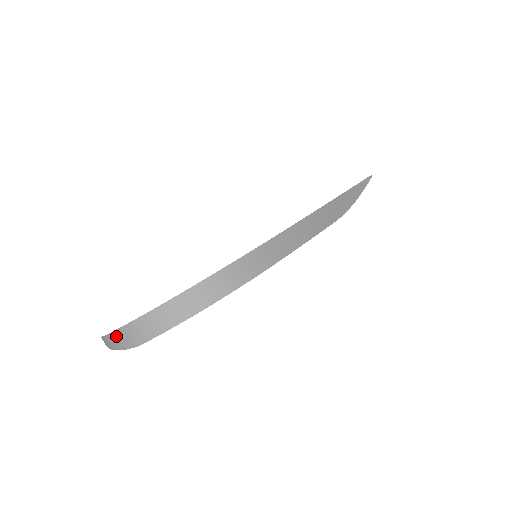
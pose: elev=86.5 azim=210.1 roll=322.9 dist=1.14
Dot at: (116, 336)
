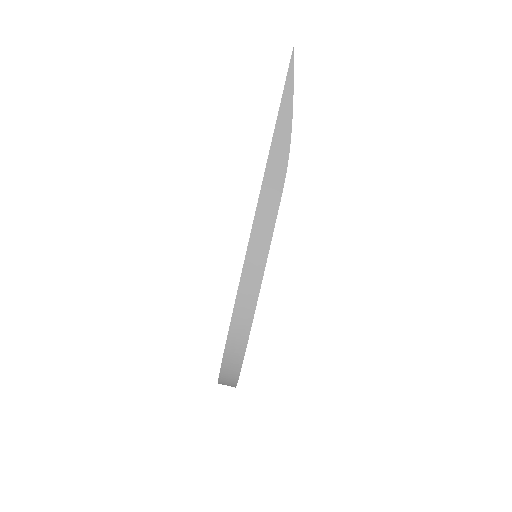
Dot at: occluded
